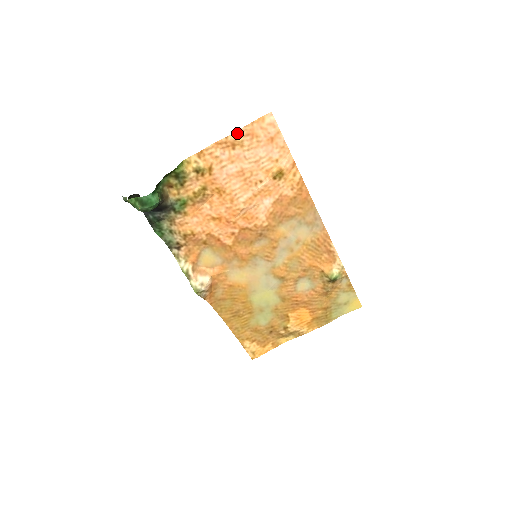
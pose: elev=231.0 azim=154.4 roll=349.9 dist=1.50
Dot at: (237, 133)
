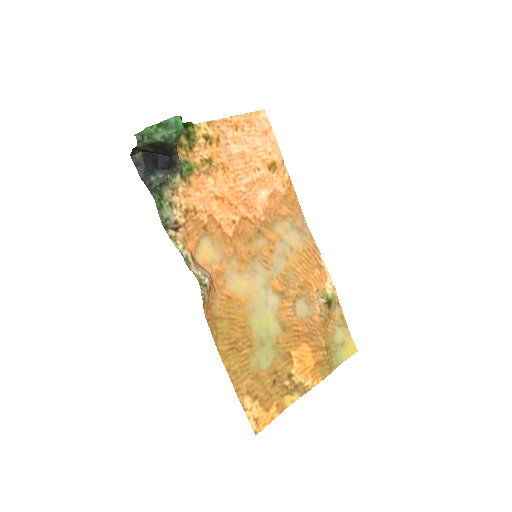
Dot at: (239, 117)
